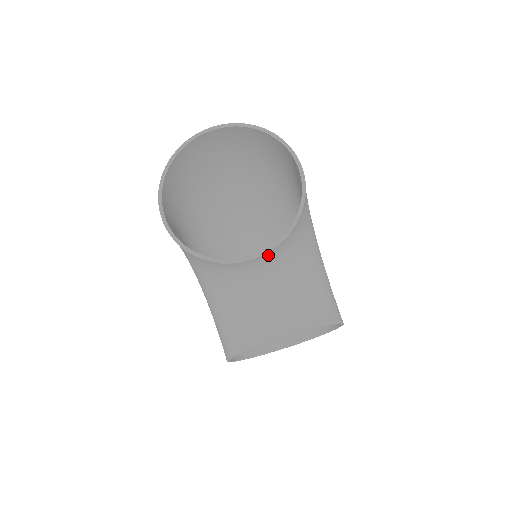
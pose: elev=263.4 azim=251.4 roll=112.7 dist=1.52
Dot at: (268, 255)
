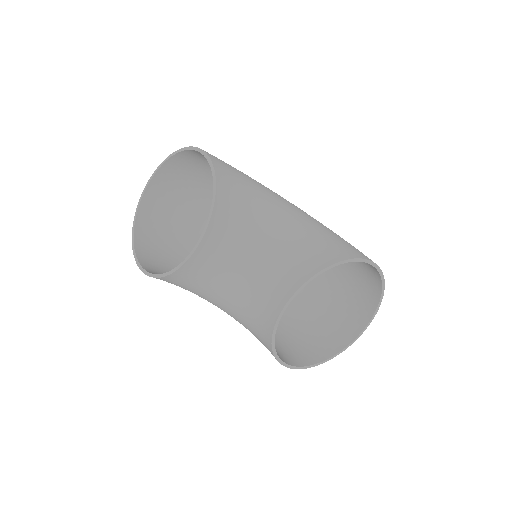
Dot at: (211, 235)
